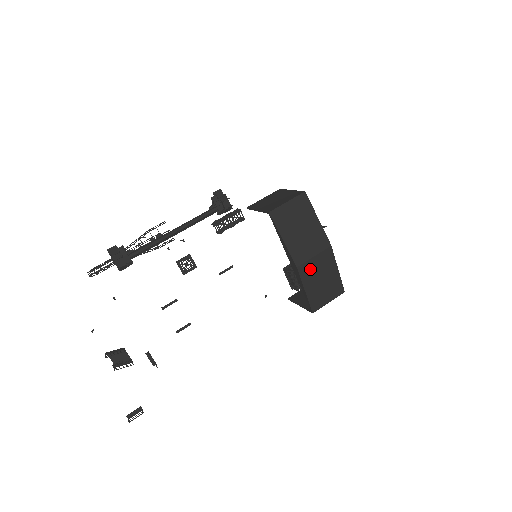
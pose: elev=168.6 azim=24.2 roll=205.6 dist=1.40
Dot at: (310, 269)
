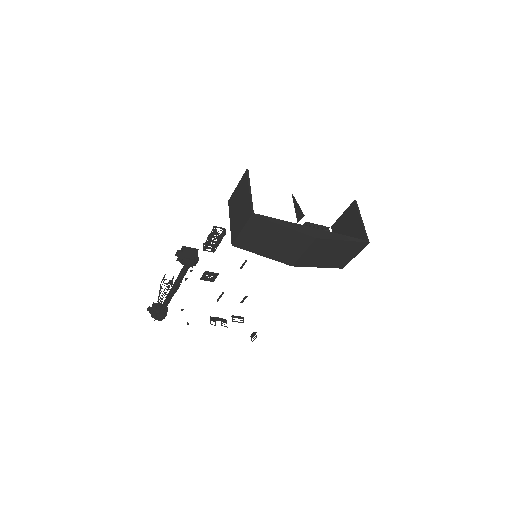
Dot at: (308, 259)
